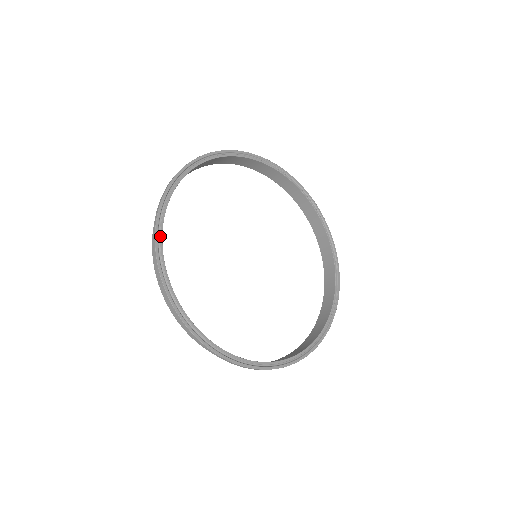
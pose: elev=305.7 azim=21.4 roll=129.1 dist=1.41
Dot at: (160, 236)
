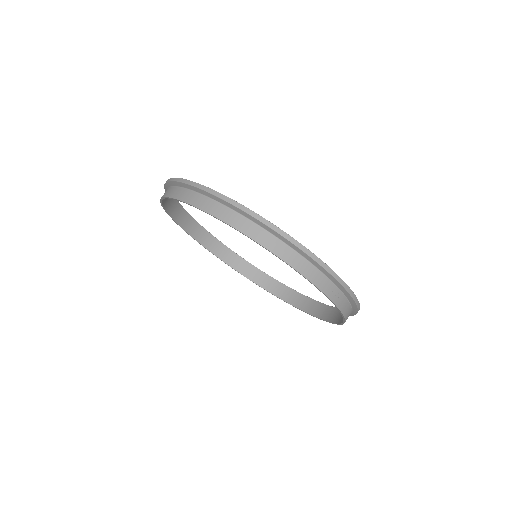
Dot at: (237, 204)
